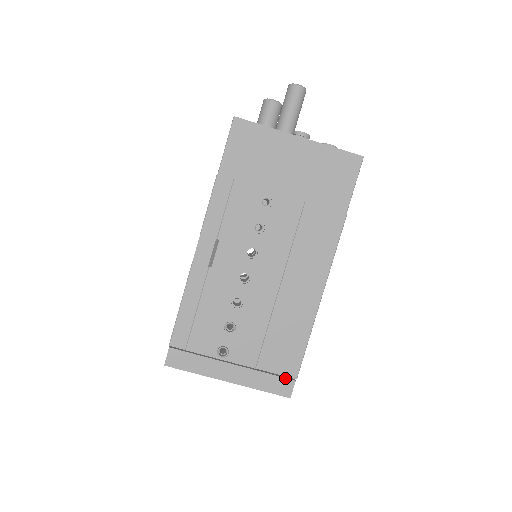
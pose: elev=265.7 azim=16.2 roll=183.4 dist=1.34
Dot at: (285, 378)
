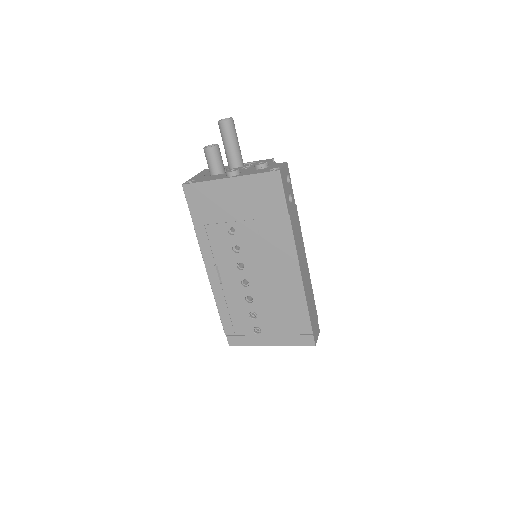
Dot at: (305, 335)
